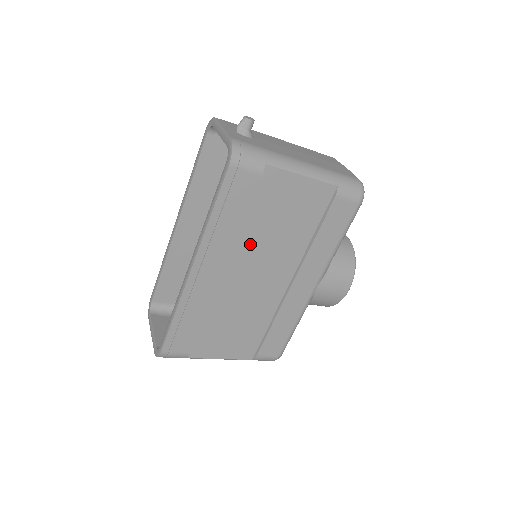
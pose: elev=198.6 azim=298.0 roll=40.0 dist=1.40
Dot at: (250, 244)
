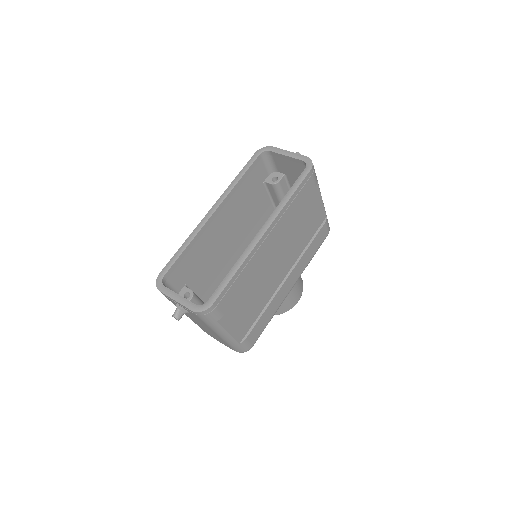
Dot at: (288, 233)
